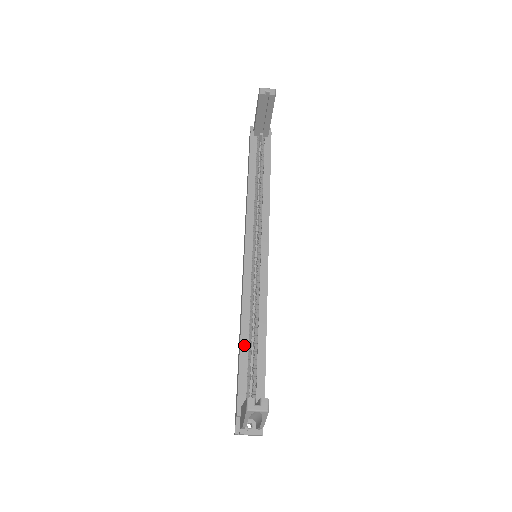
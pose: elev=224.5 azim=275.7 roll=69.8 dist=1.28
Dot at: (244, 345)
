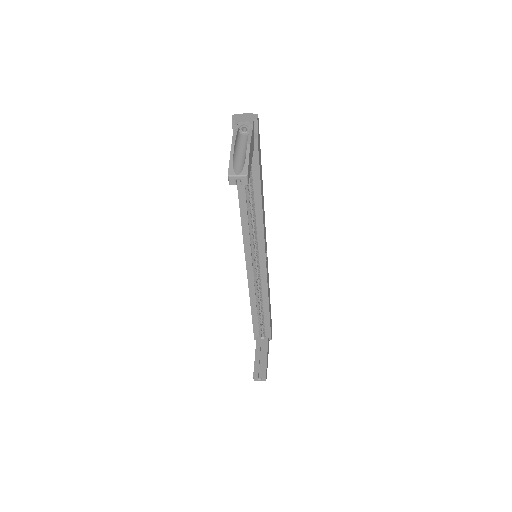
Dot at: (254, 312)
